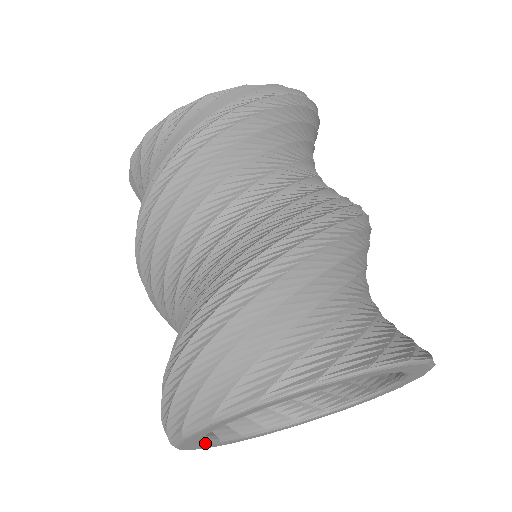
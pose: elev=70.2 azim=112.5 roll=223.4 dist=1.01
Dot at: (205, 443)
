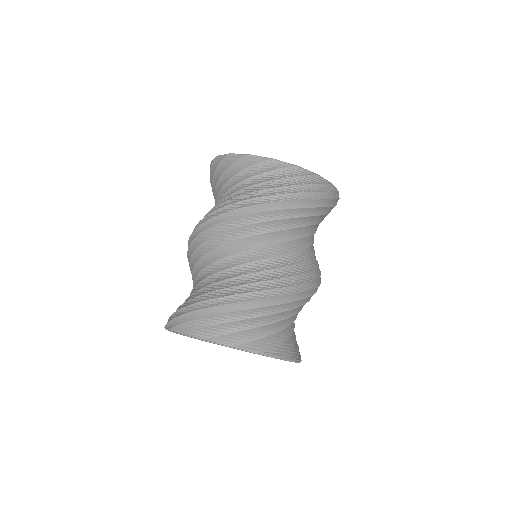
Dot at: occluded
